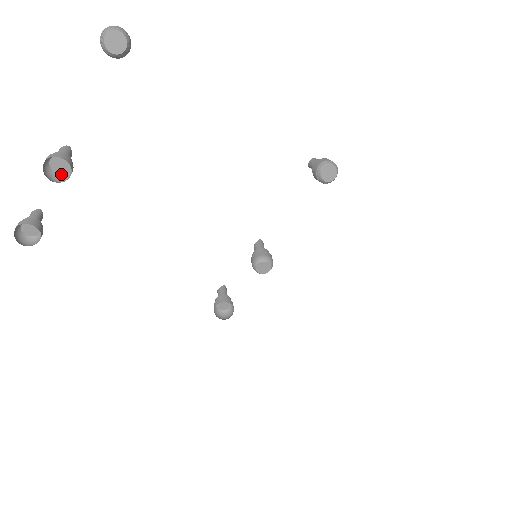
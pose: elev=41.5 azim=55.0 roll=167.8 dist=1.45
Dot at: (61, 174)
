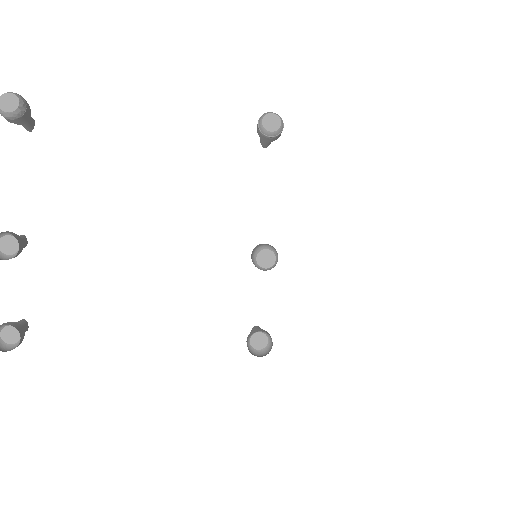
Dot at: (14, 254)
